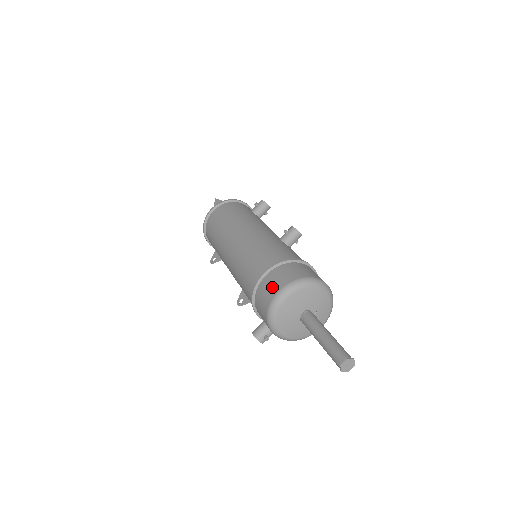
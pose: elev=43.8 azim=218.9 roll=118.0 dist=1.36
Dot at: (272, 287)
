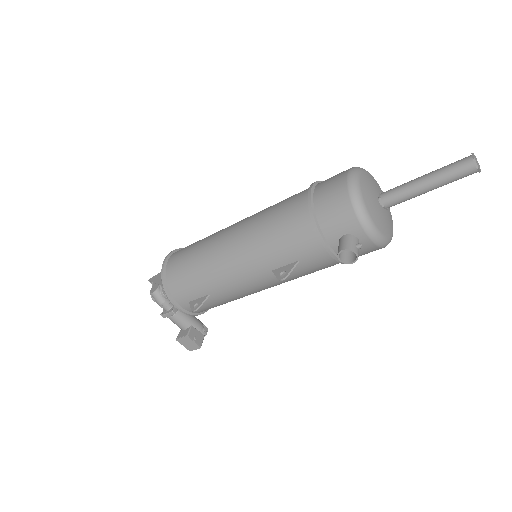
Dot at: (335, 182)
